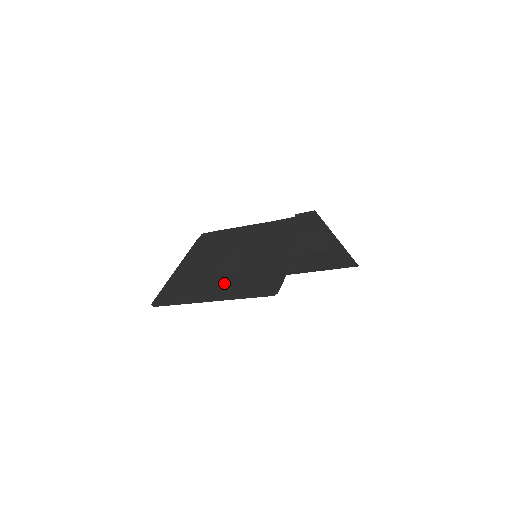
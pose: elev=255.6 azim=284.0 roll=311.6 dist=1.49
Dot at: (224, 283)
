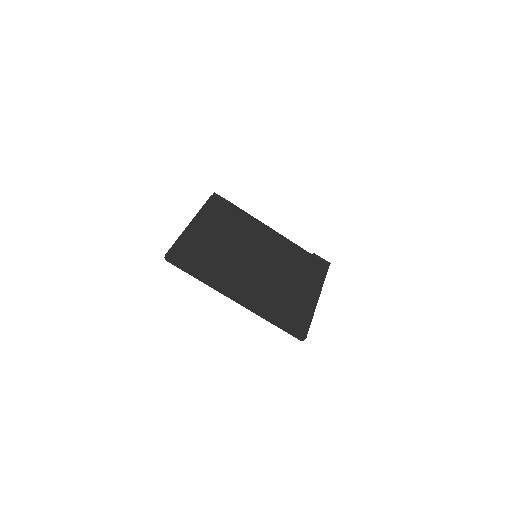
Dot at: (252, 290)
